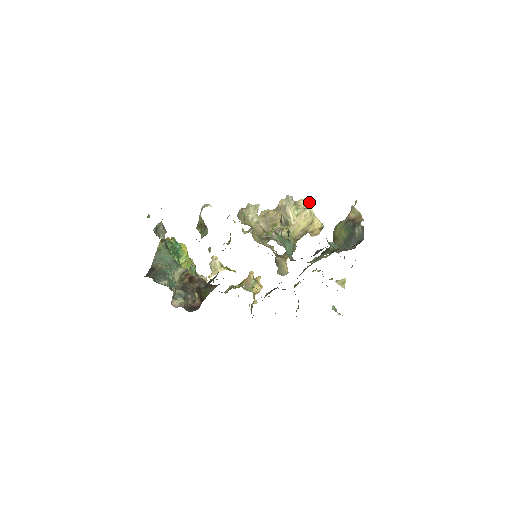
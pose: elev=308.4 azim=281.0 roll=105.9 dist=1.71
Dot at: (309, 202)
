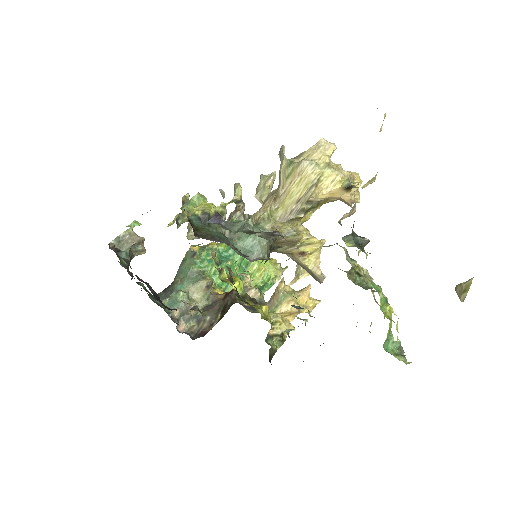
Dot at: (329, 144)
